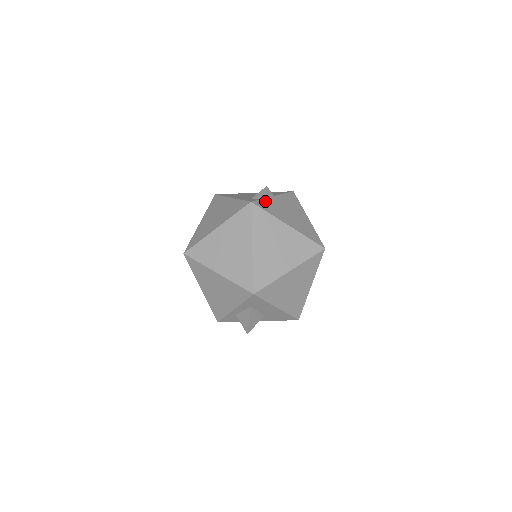
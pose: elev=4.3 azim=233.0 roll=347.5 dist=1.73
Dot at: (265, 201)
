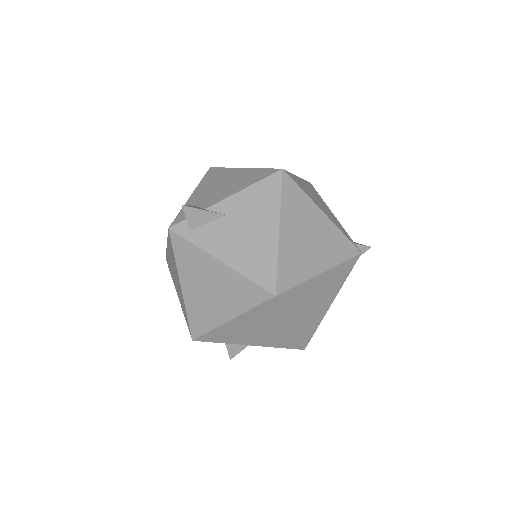
Dot at: (189, 224)
